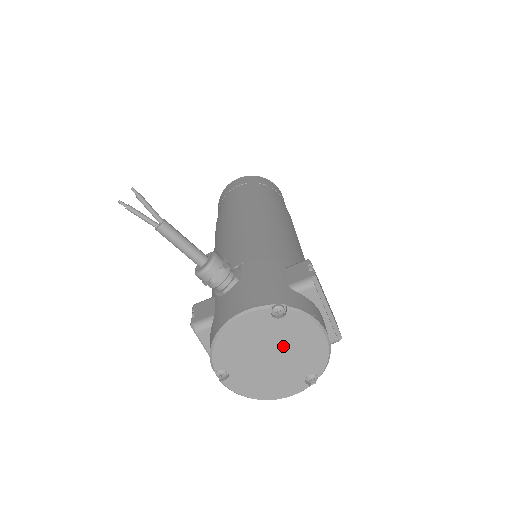
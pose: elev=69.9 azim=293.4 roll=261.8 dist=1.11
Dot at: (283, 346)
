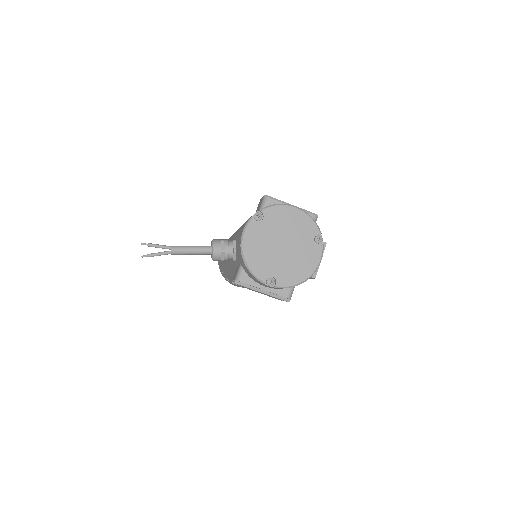
Dot at: (282, 233)
